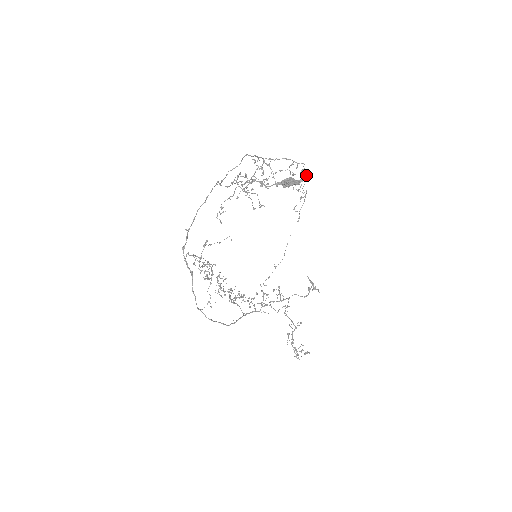
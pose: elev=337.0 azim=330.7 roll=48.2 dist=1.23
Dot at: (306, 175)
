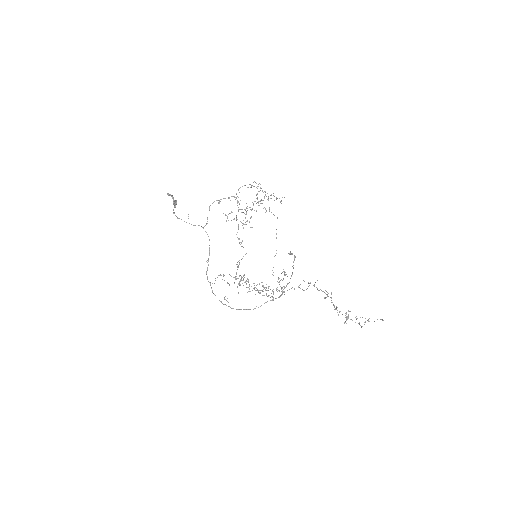
Dot at: (169, 195)
